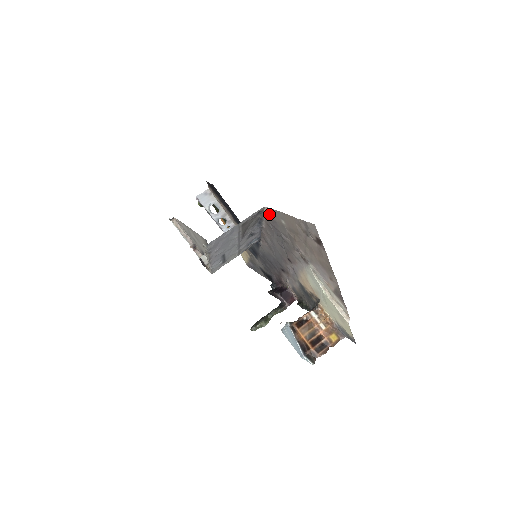
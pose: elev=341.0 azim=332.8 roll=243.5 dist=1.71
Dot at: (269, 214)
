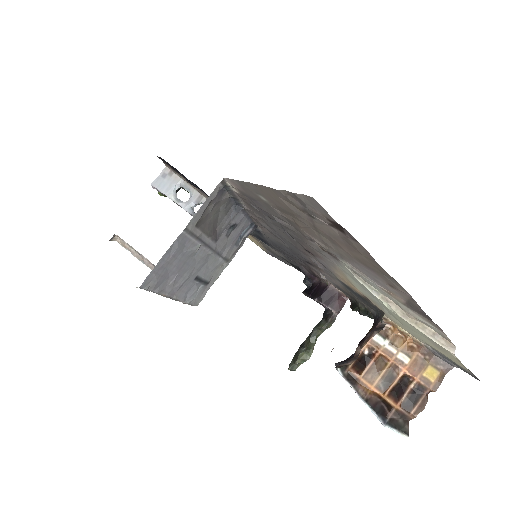
Dot at: (237, 189)
